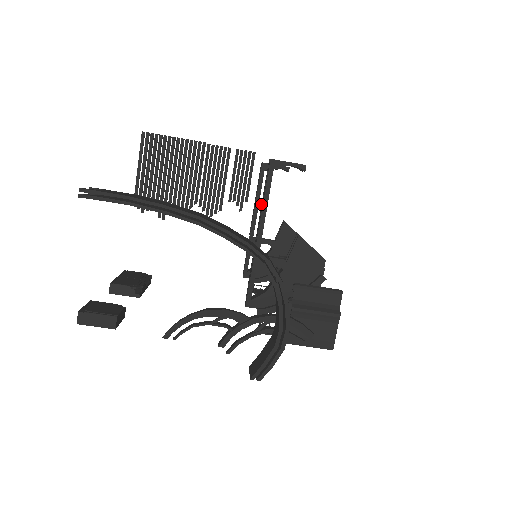
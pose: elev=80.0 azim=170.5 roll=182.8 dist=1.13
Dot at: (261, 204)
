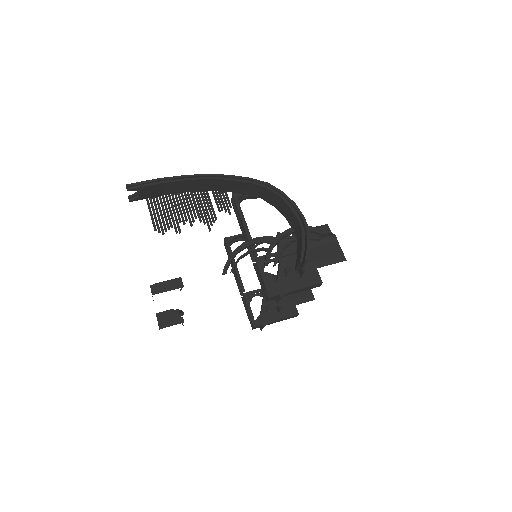
Dot at: occluded
